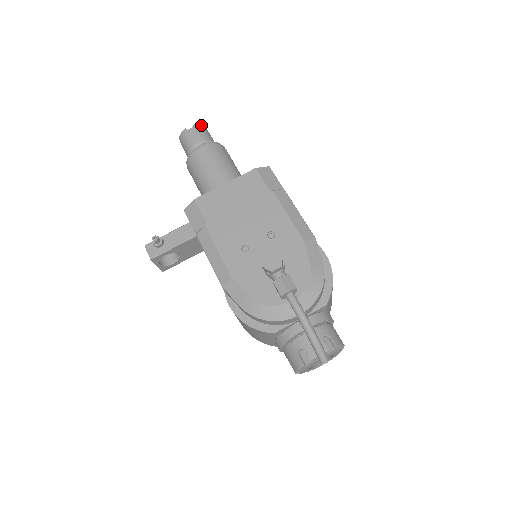
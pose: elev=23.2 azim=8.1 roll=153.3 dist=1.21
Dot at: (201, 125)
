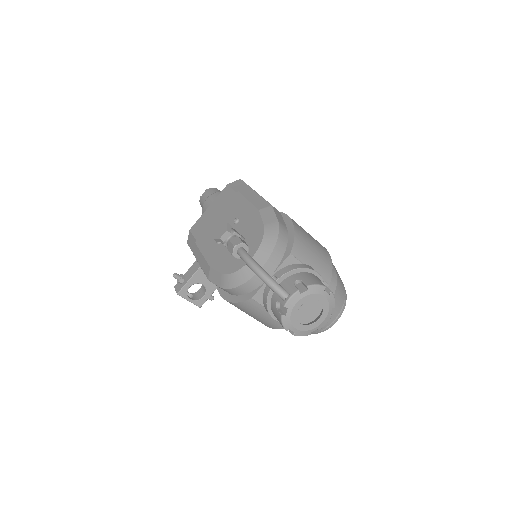
Dot at: (212, 188)
